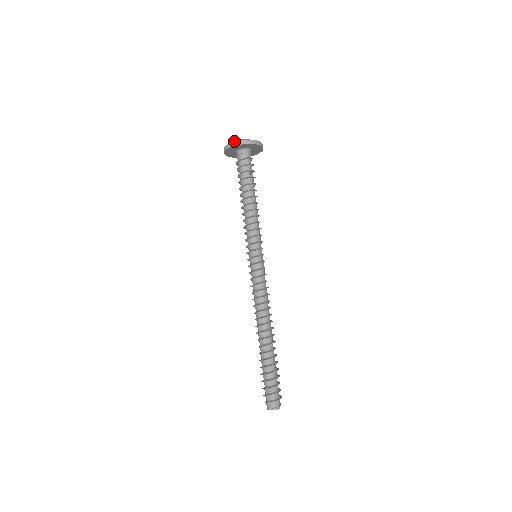
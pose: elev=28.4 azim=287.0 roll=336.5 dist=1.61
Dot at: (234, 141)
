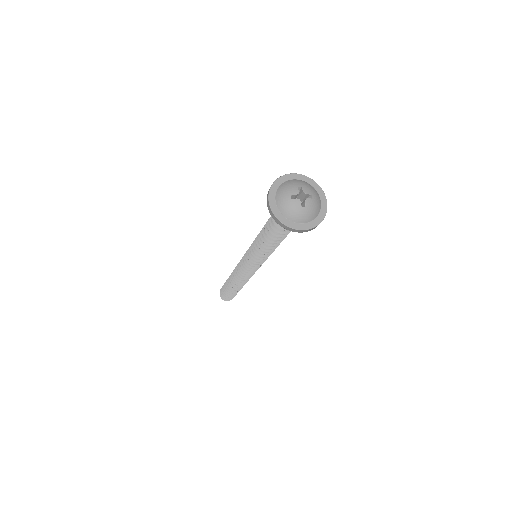
Dot at: (294, 212)
